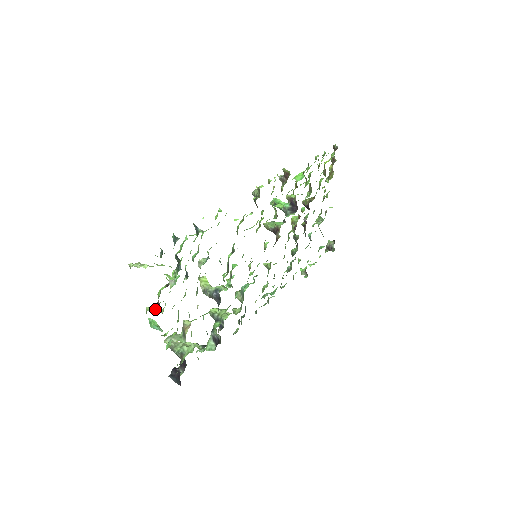
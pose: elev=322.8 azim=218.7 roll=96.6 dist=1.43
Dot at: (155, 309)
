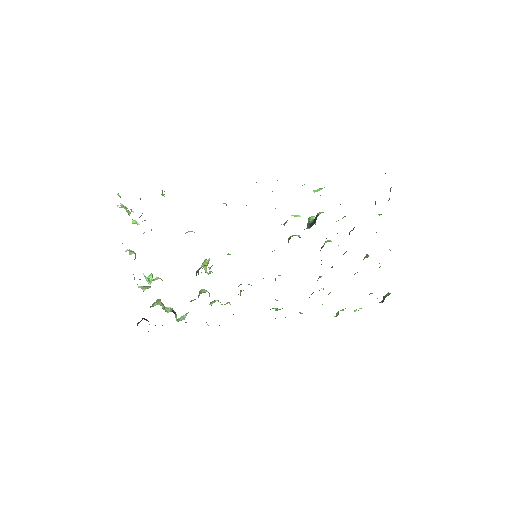
Dot at: (128, 250)
